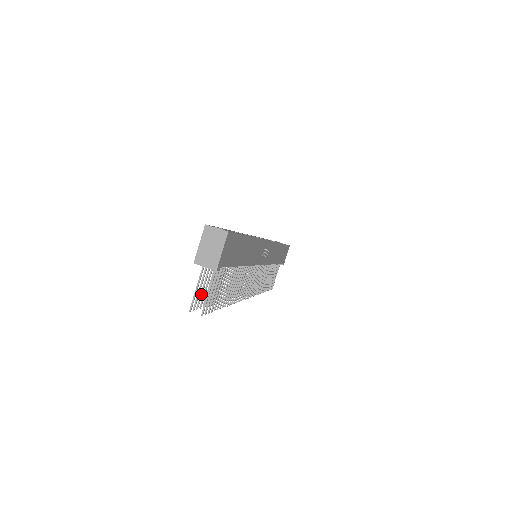
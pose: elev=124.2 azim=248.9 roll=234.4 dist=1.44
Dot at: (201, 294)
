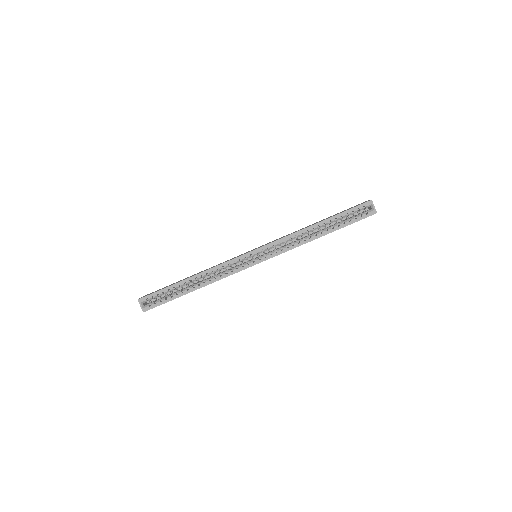
Dot at: occluded
